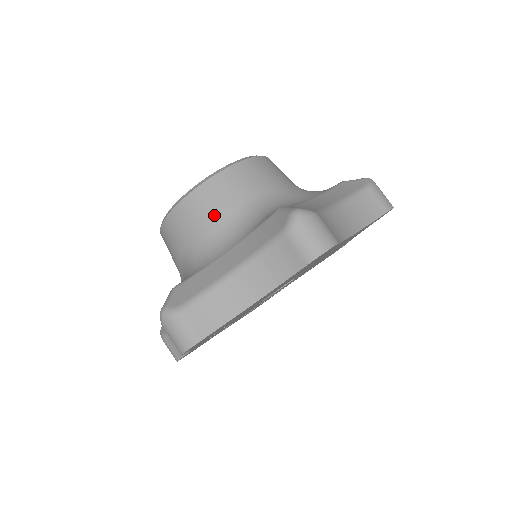
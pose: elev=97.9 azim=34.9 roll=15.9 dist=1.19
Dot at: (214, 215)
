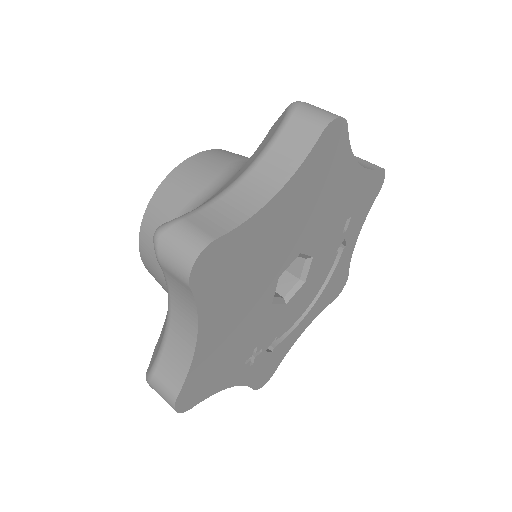
Dot at: occluded
